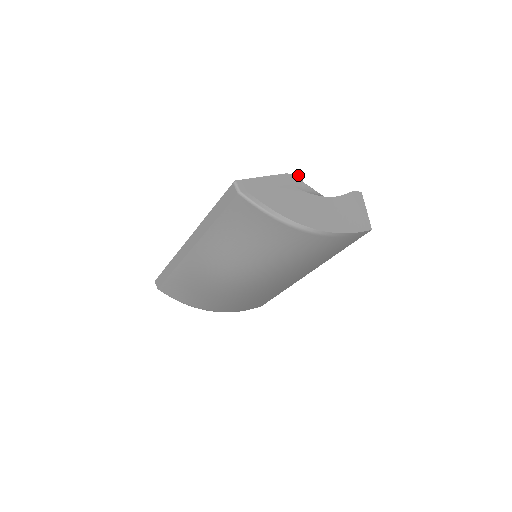
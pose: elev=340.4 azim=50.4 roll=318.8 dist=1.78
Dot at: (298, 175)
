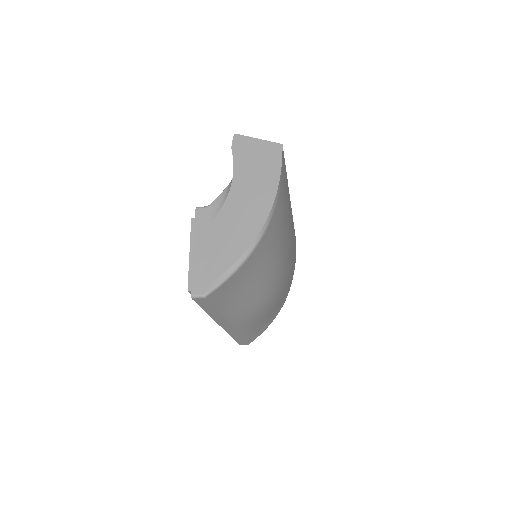
Dot at: (198, 210)
